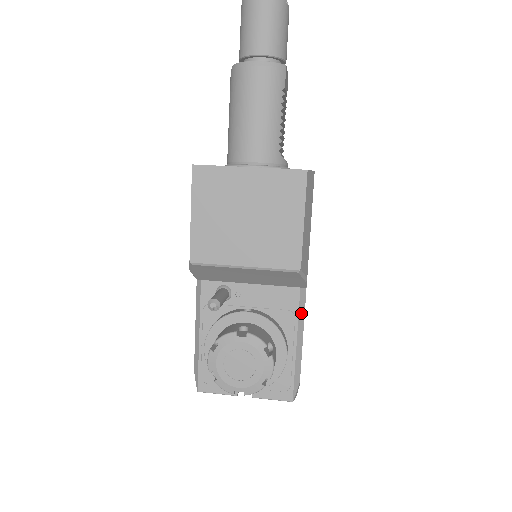
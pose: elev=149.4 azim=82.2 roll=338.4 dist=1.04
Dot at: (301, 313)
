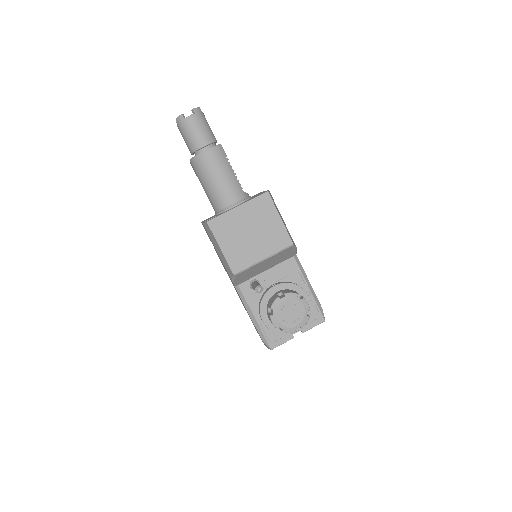
Dot at: (302, 270)
